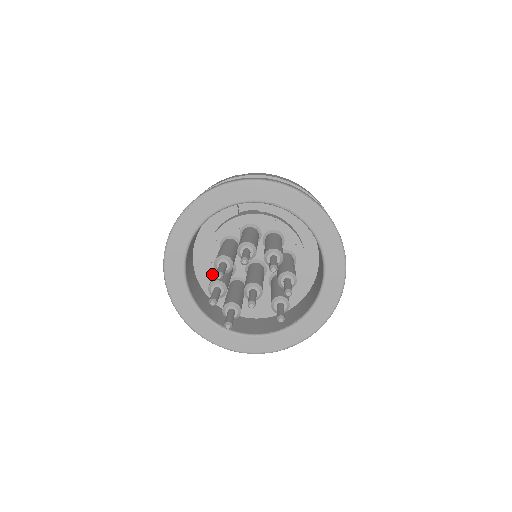
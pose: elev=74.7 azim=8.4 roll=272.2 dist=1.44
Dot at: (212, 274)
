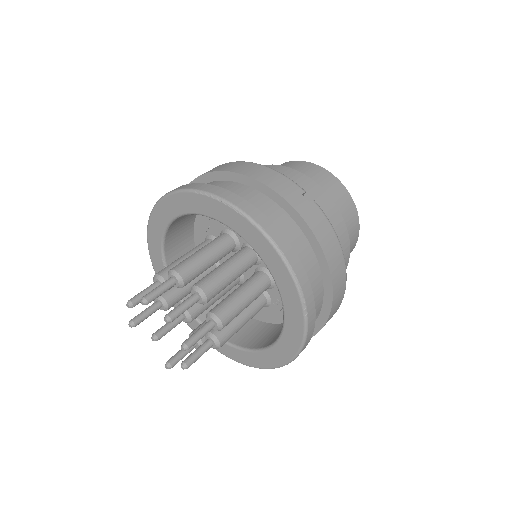
Dot at: (202, 237)
